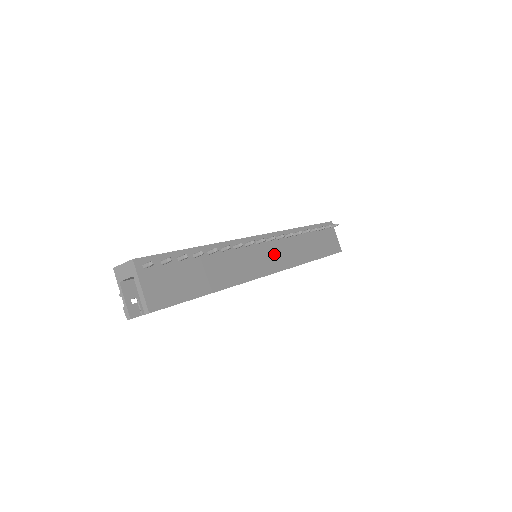
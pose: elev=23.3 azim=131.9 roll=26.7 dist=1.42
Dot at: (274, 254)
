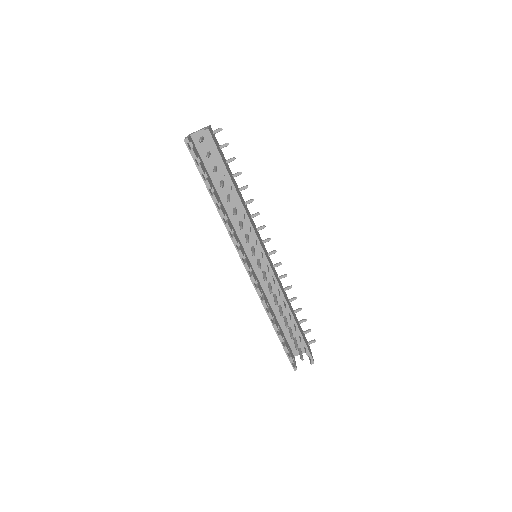
Dot at: (270, 262)
